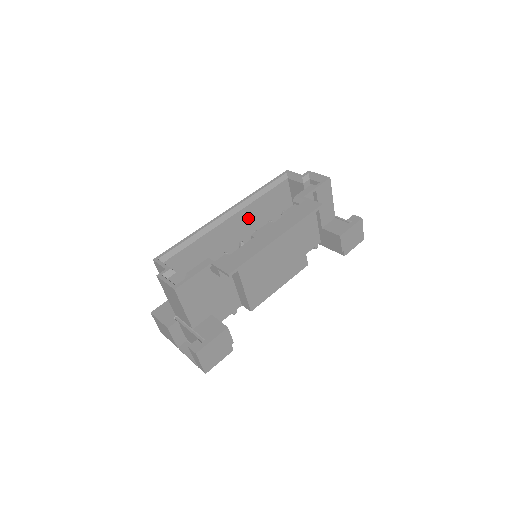
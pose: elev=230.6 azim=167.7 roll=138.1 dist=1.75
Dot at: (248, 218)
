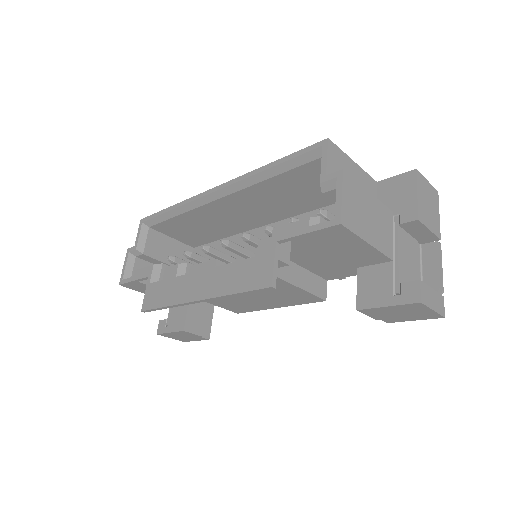
Dot at: (257, 198)
